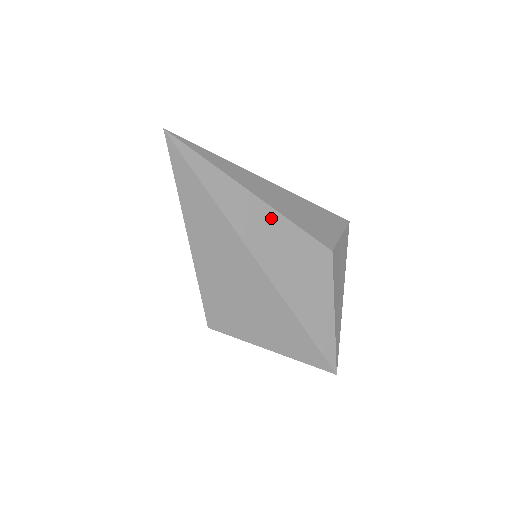
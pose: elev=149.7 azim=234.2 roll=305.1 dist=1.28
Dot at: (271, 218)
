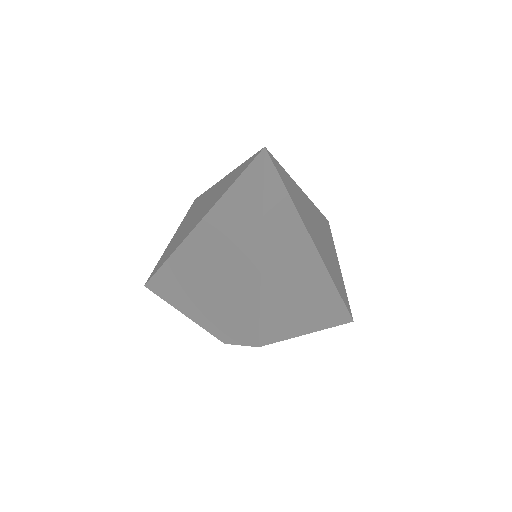
Dot at: (312, 210)
